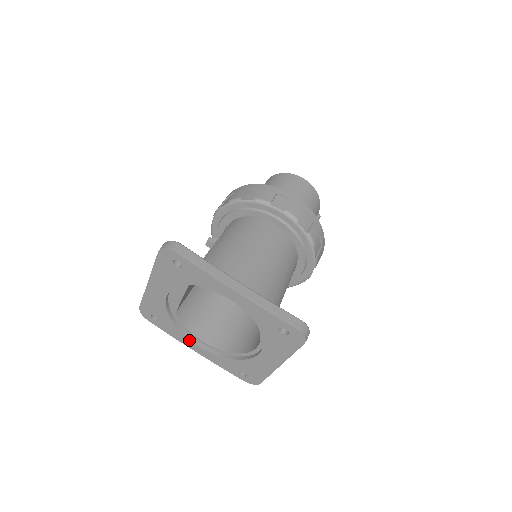
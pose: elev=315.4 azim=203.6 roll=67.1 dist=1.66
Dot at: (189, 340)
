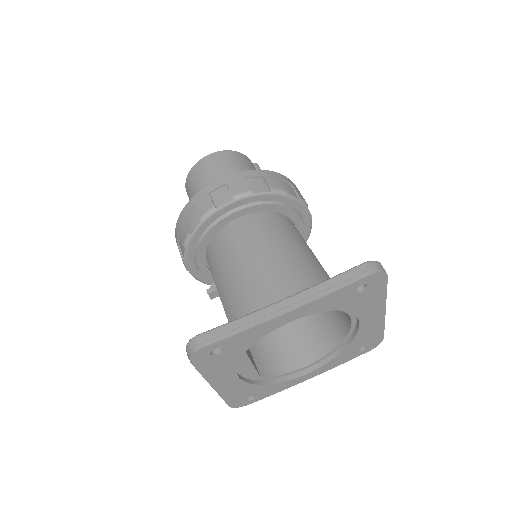
Dot at: (295, 379)
